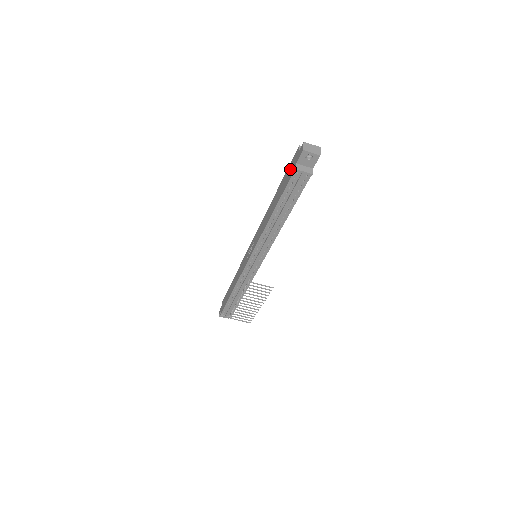
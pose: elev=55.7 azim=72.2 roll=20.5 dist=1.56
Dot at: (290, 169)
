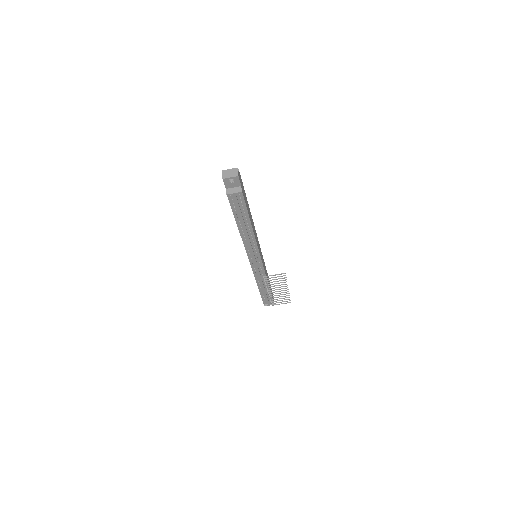
Dot at: occluded
